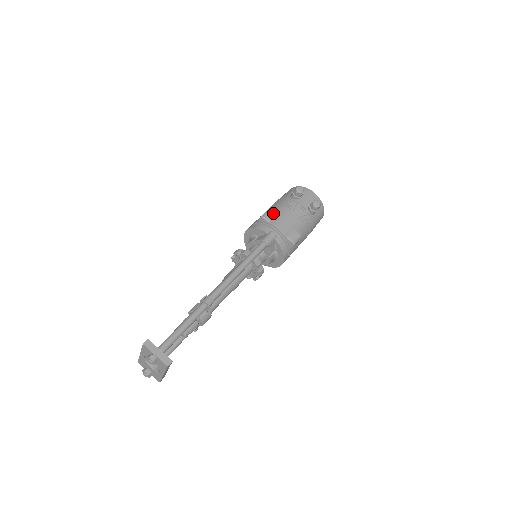
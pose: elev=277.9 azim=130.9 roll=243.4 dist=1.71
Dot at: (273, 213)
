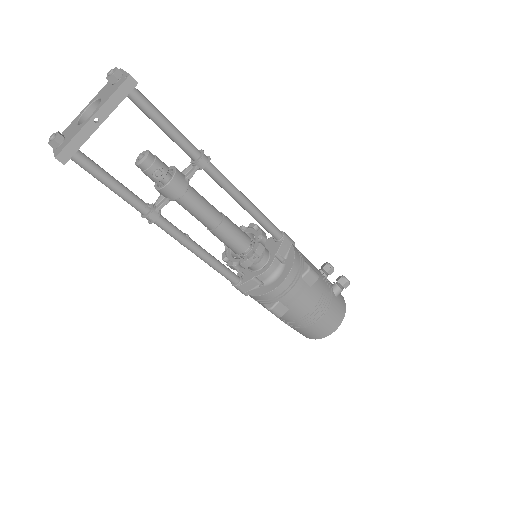
Dot at: occluded
